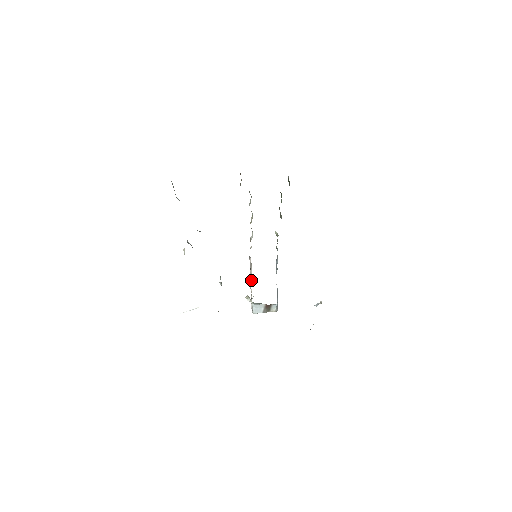
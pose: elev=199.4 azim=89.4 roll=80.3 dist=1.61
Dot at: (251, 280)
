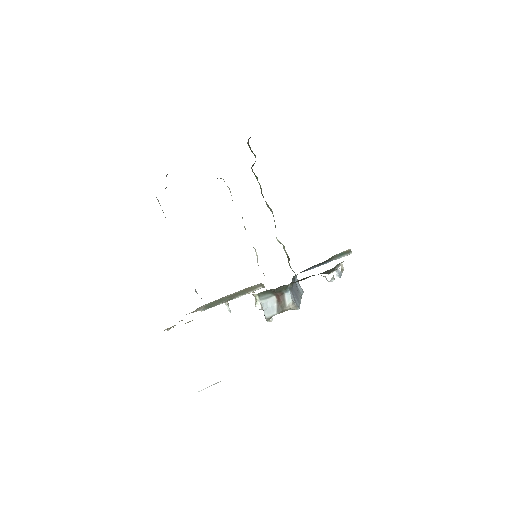
Dot at: occluded
